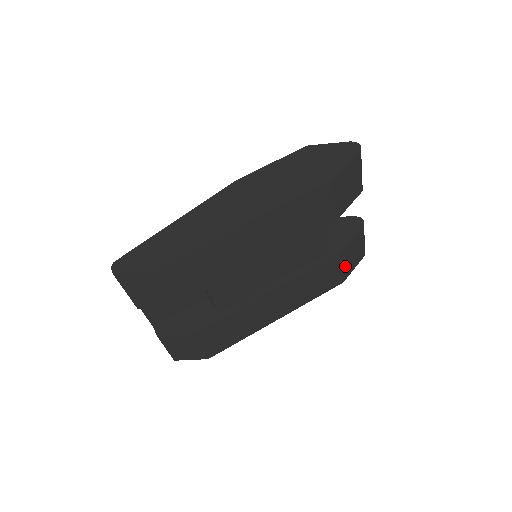
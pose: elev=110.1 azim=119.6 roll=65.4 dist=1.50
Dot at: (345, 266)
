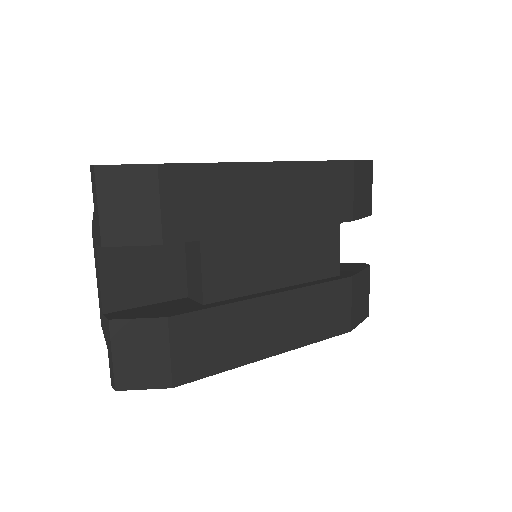
Dot at: (354, 306)
